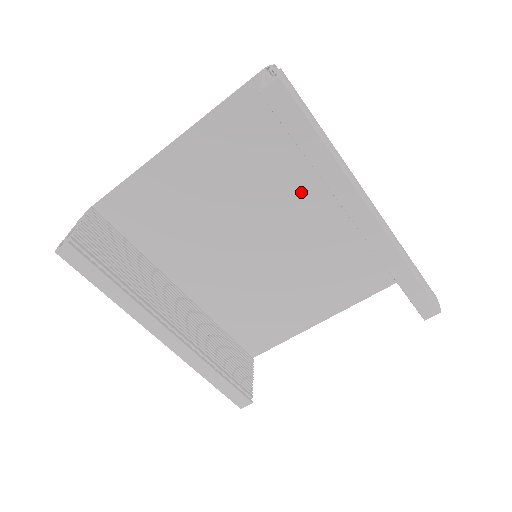
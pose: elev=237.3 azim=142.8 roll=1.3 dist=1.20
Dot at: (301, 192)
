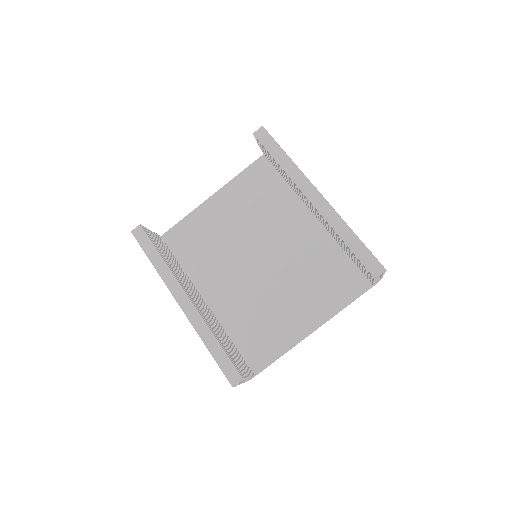
Dot at: (289, 220)
